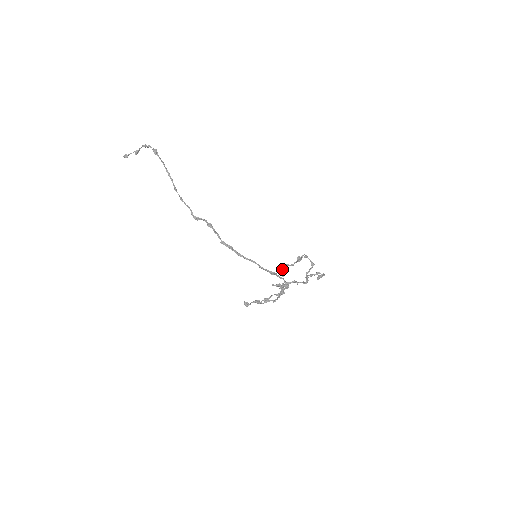
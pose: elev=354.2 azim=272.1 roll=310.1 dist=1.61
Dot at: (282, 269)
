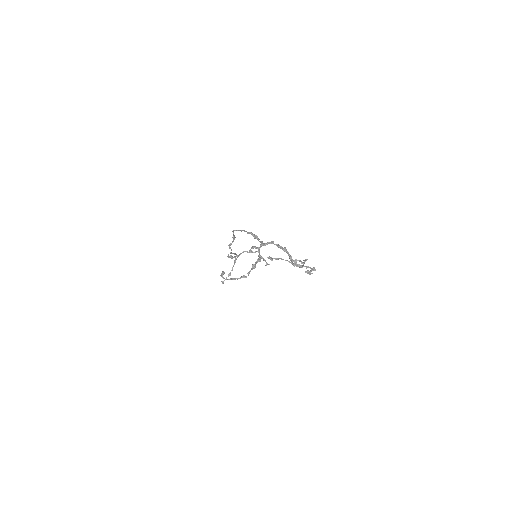
Dot at: (272, 258)
